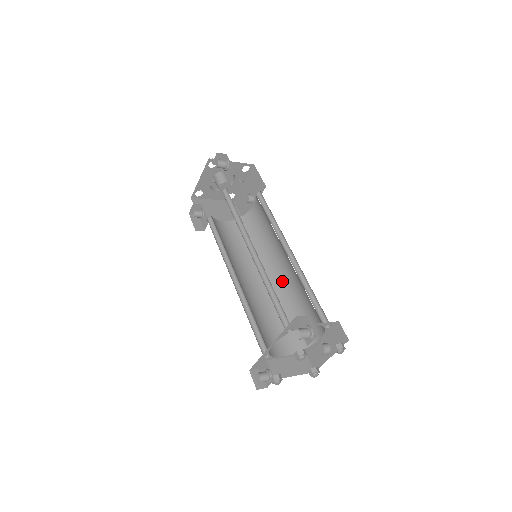
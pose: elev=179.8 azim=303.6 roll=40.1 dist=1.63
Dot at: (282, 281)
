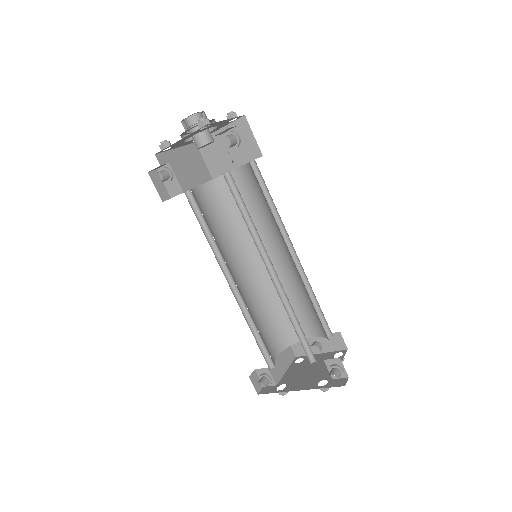
Dot at: occluded
